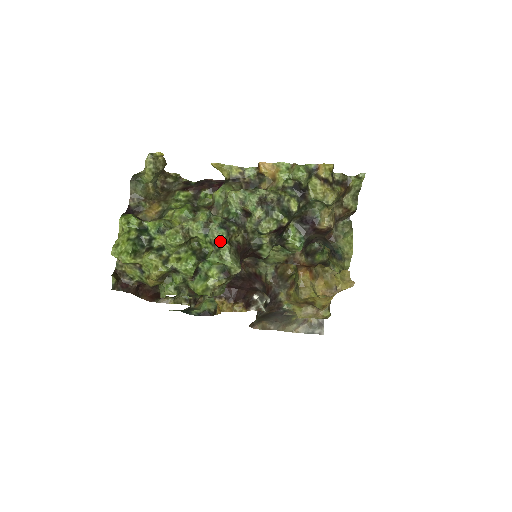
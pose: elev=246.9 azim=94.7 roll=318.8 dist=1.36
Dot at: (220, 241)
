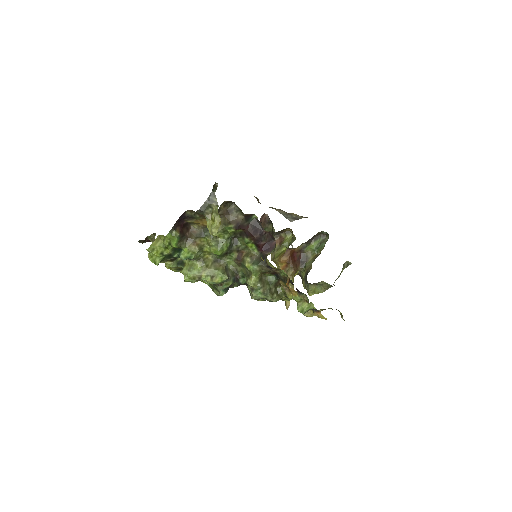
Dot at: (218, 291)
